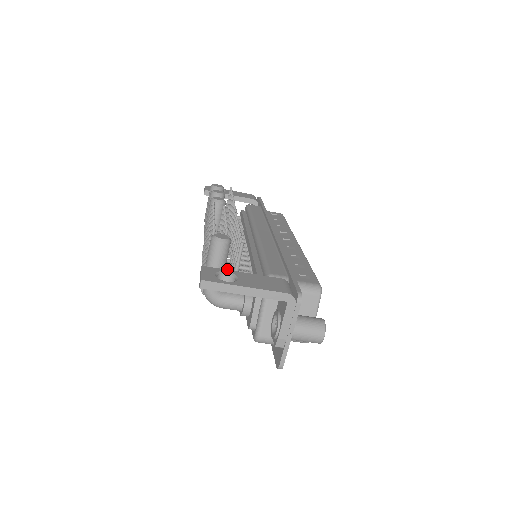
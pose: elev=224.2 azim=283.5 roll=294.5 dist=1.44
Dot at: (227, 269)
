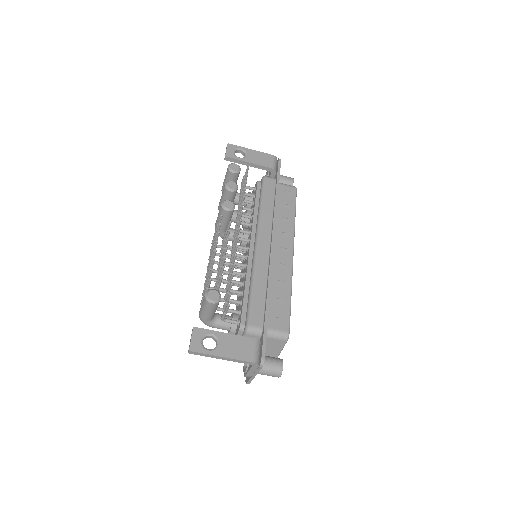
Dot at: (225, 281)
